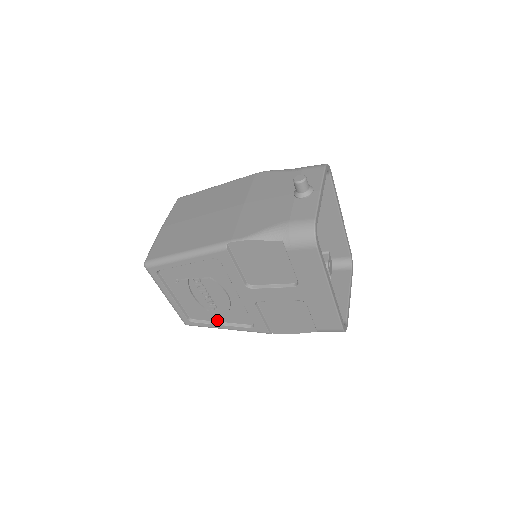
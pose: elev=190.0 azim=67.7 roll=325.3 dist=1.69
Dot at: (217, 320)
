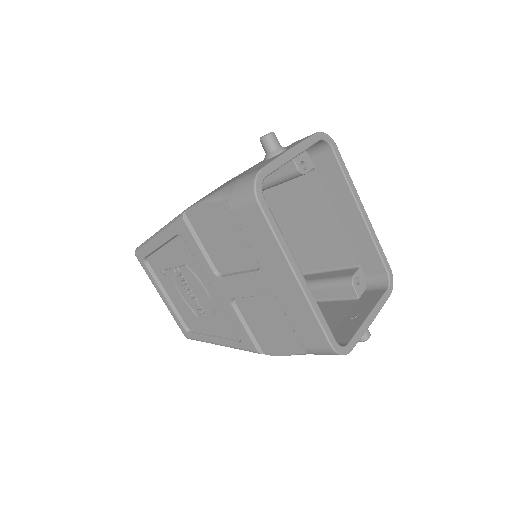
Dot at: (210, 331)
